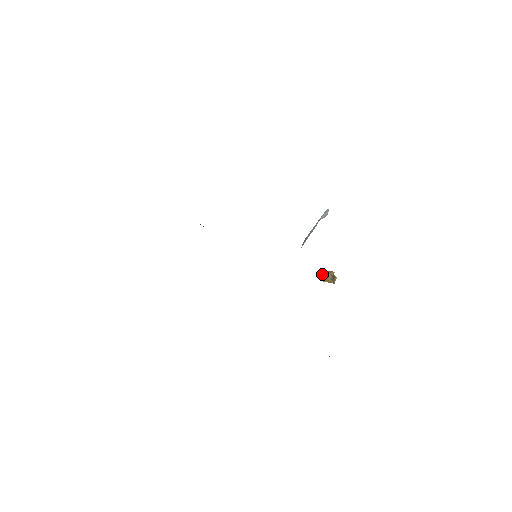
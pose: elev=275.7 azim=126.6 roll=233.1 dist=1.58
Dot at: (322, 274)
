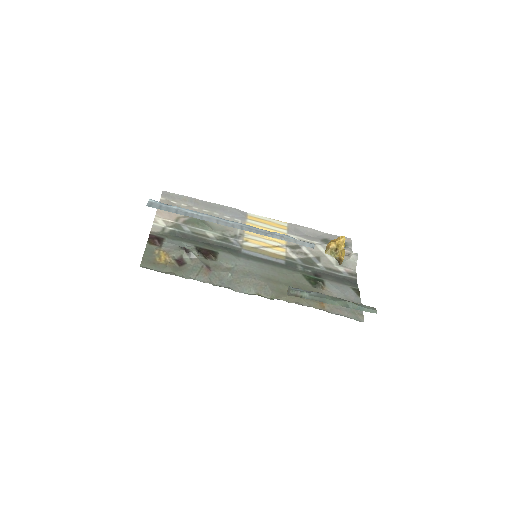
Dot at: (329, 252)
